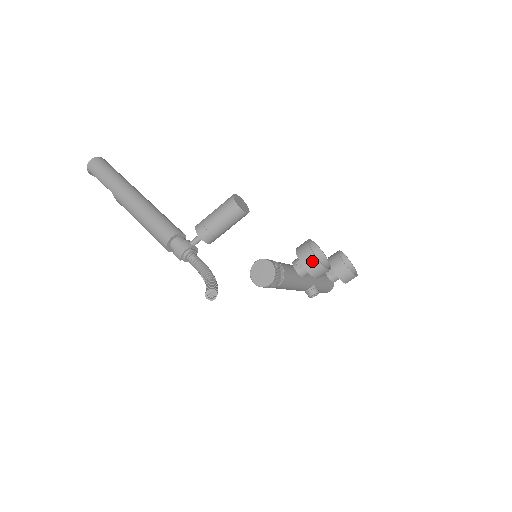
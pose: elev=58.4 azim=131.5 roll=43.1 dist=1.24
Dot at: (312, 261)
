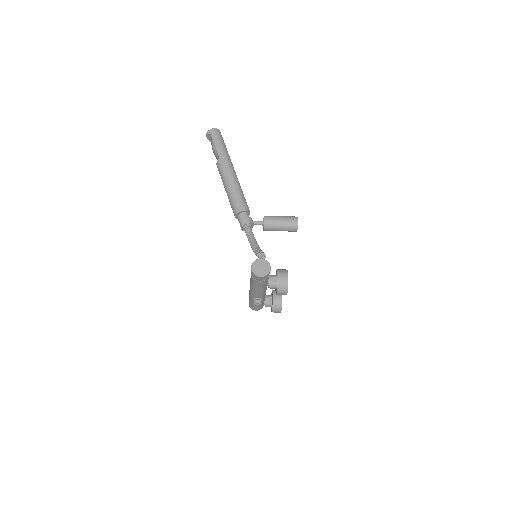
Dot at: (285, 282)
